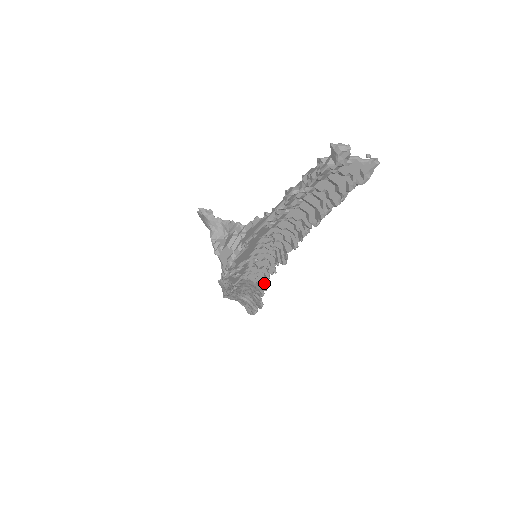
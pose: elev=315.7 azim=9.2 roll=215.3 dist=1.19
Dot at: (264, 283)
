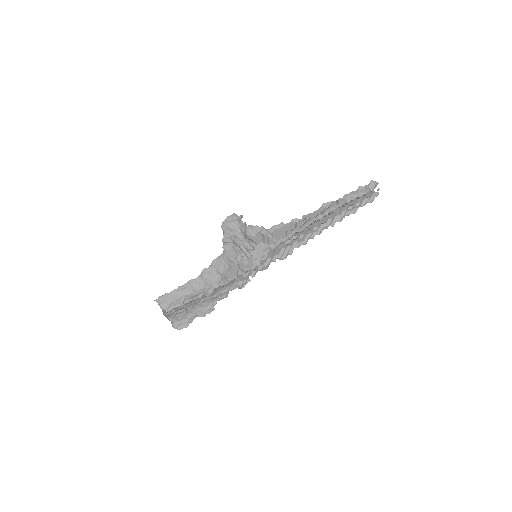
Dot at: (249, 280)
